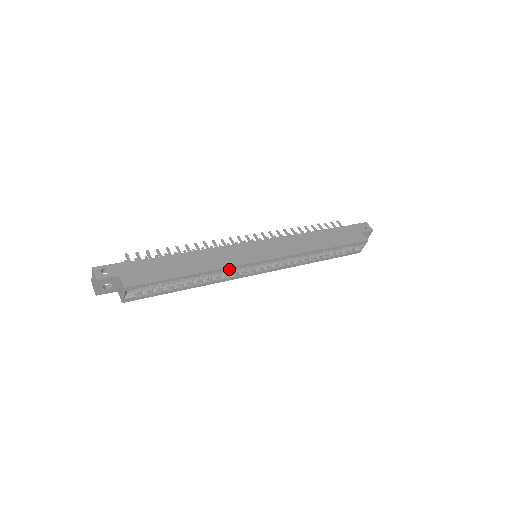
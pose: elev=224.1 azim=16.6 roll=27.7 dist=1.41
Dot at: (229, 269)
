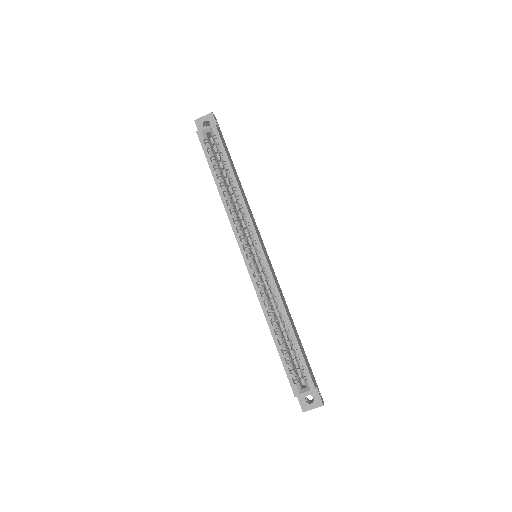
Dot at: (246, 214)
